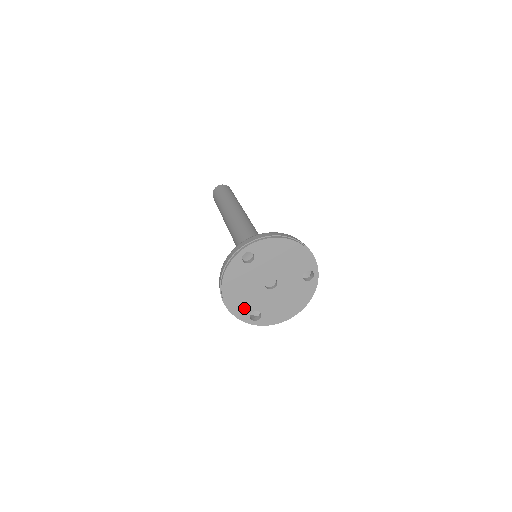
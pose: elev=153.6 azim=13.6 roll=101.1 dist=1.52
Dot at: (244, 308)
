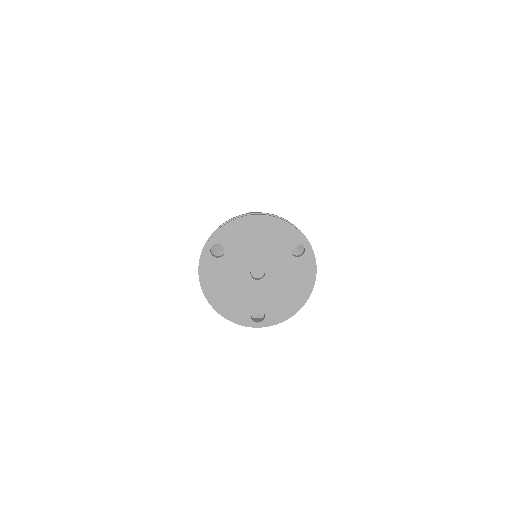
Dot at: (240, 310)
